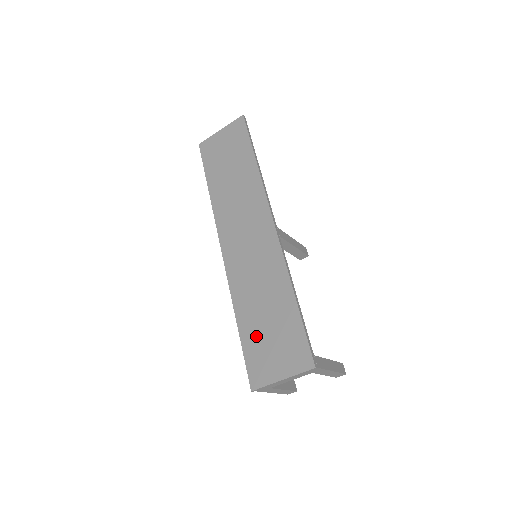
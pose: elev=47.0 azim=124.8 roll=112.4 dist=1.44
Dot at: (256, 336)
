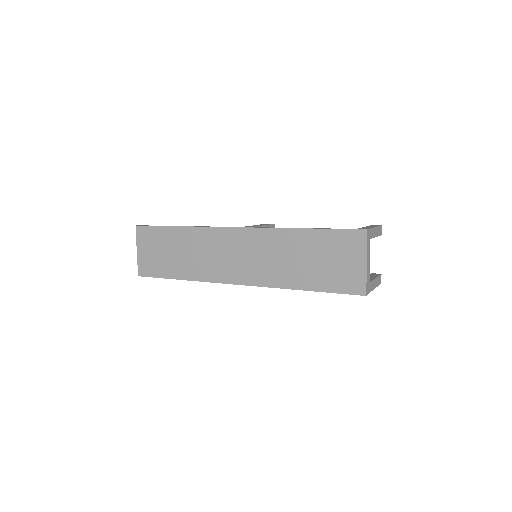
Dot at: (322, 275)
